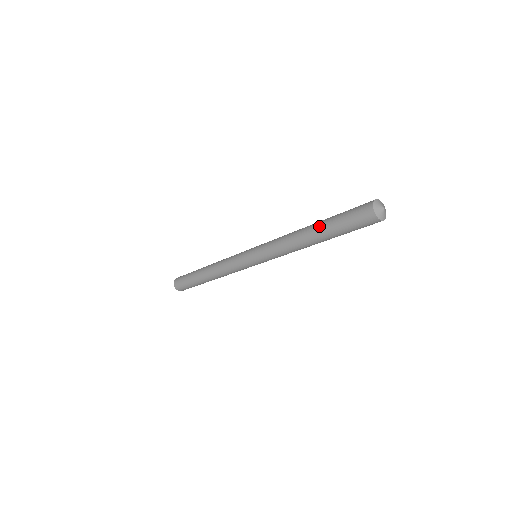
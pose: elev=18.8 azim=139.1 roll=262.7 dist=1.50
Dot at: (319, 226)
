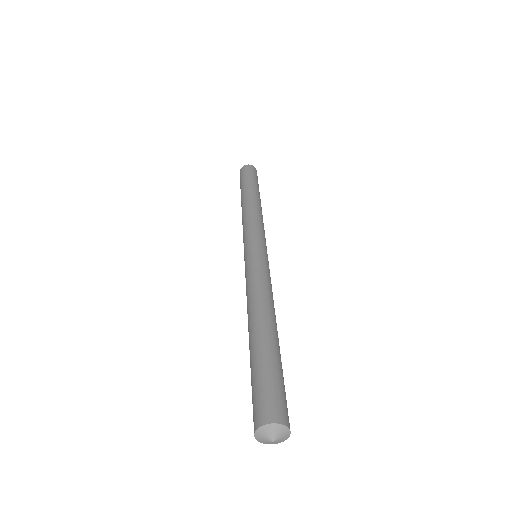
Dot at: (257, 340)
